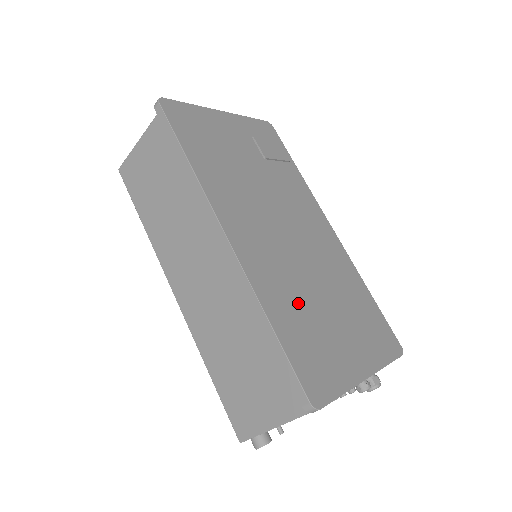
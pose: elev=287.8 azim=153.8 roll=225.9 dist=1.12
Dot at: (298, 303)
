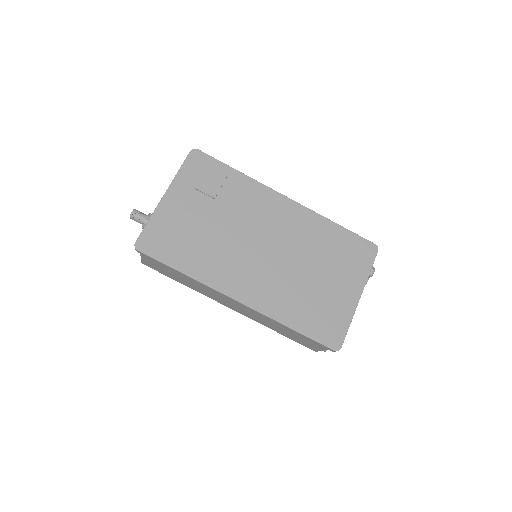
Dot at: (298, 296)
